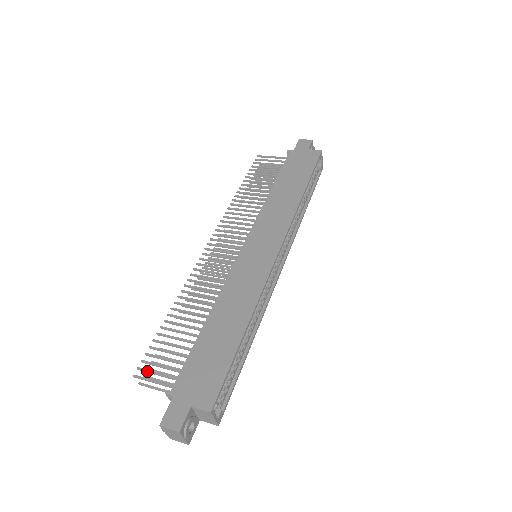
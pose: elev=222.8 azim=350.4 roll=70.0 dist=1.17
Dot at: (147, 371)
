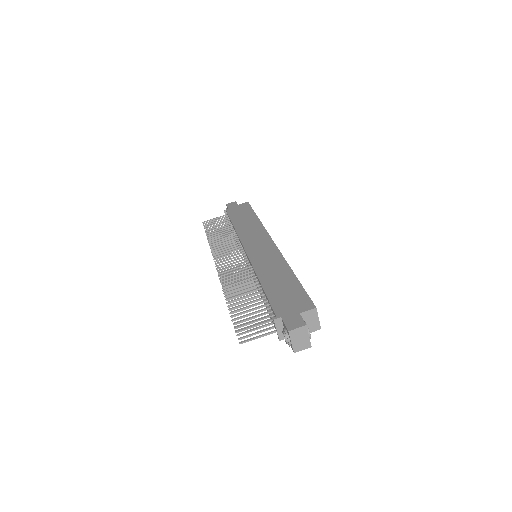
Dot at: (244, 324)
